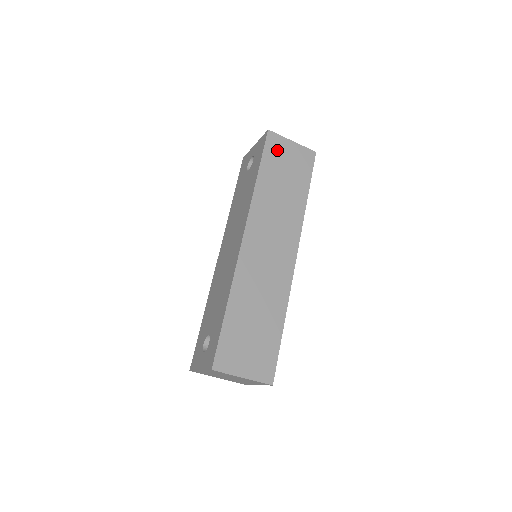
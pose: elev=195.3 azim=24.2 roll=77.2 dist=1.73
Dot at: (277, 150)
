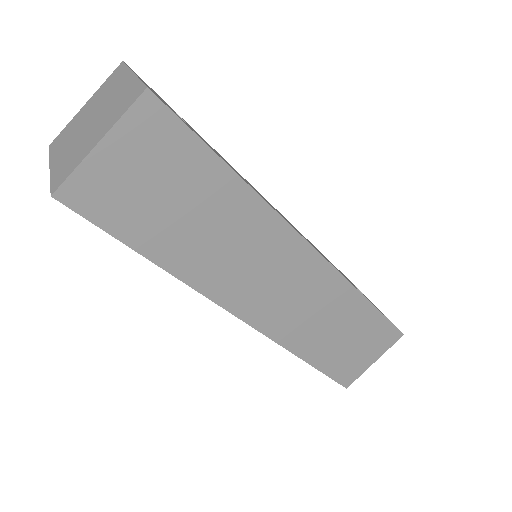
Dot at: (111, 197)
